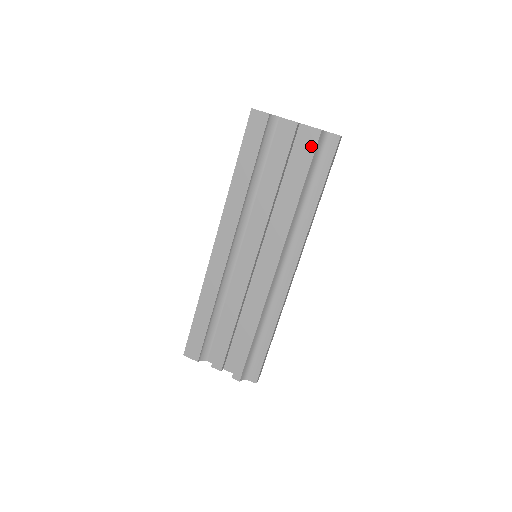
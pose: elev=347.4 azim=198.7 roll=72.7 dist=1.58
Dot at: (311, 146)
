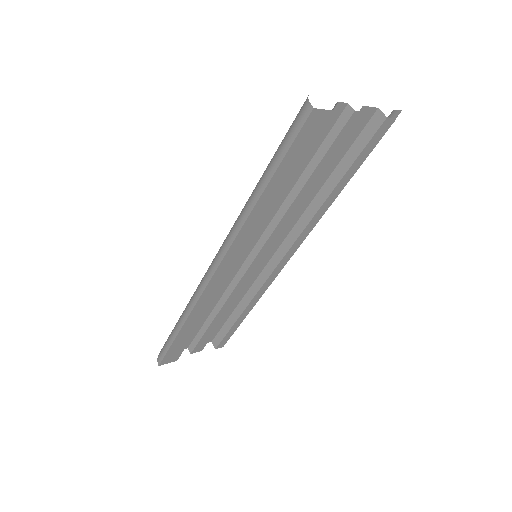
Dot at: (375, 140)
